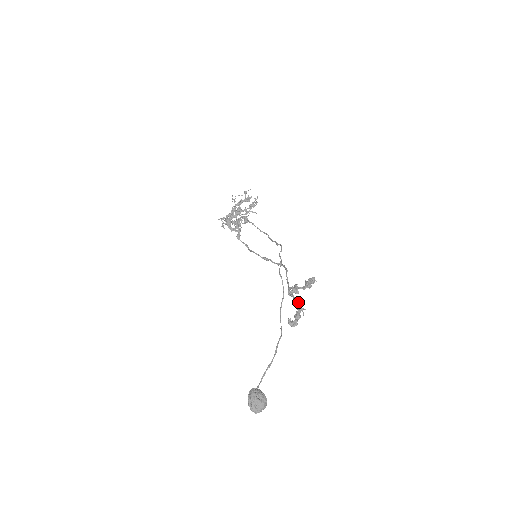
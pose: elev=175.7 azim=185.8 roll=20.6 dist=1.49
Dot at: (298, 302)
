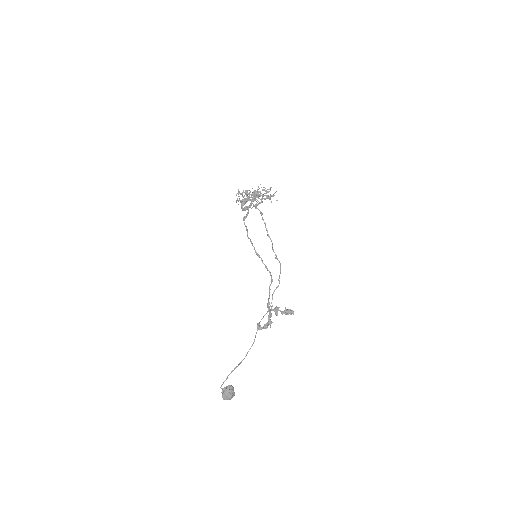
Dot at: (271, 315)
